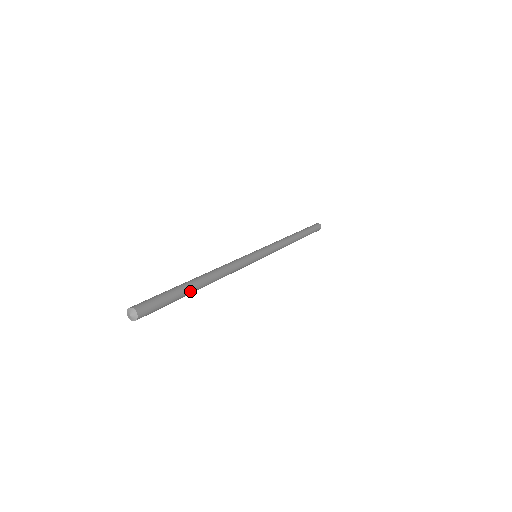
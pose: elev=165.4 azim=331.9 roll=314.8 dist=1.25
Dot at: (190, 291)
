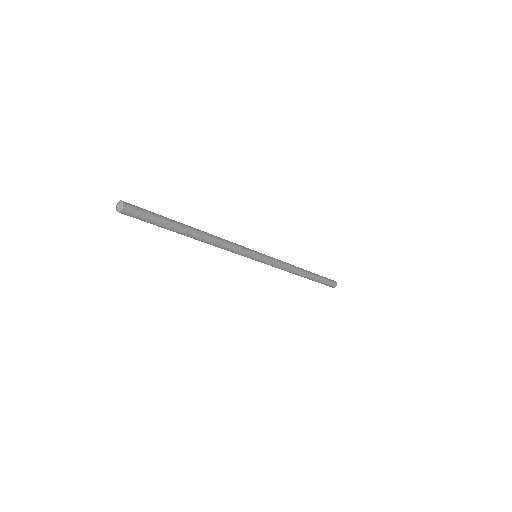
Dot at: (179, 227)
